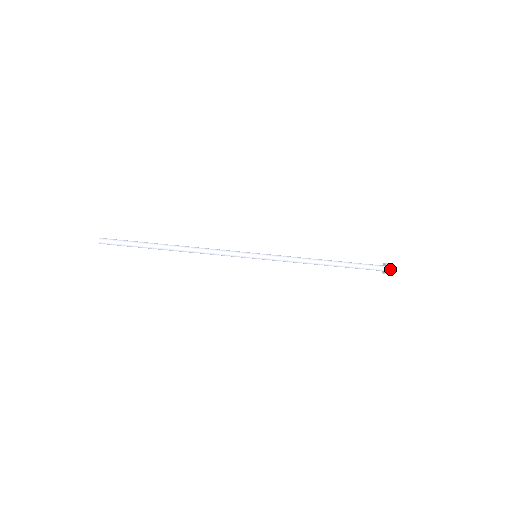
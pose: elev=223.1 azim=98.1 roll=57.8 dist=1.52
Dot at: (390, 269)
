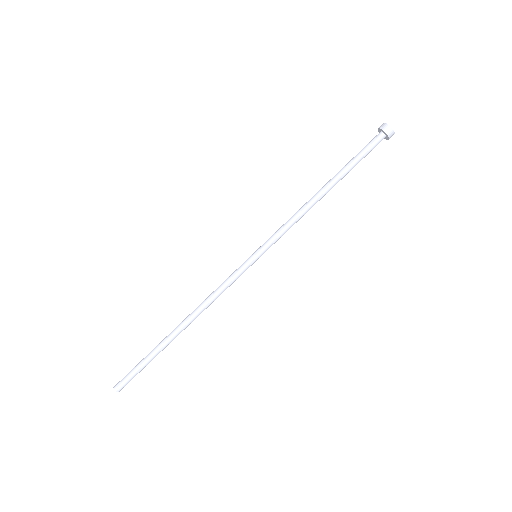
Dot at: (389, 128)
